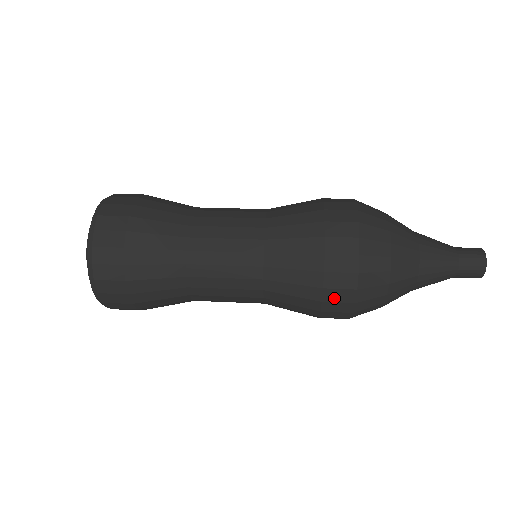
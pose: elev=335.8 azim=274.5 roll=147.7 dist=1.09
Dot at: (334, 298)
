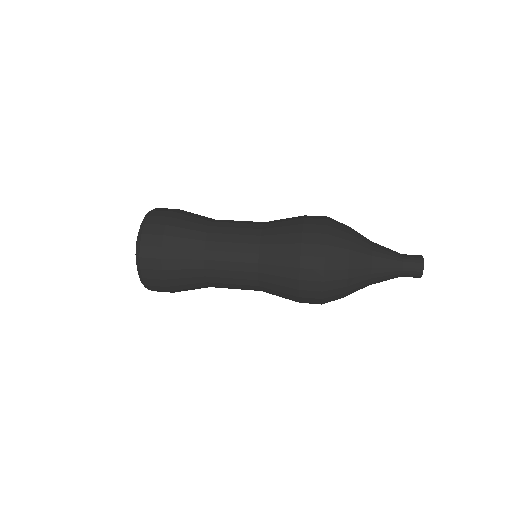
Dot at: occluded
